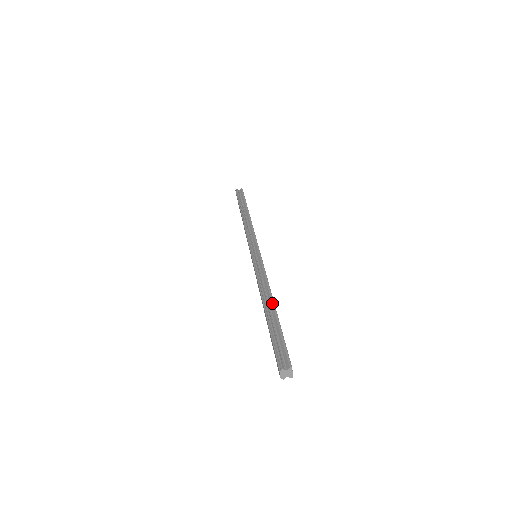
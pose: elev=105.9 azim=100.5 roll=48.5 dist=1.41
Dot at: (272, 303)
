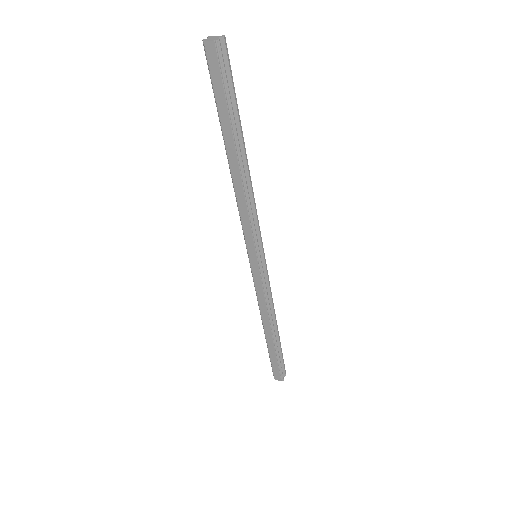
Dot at: occluded
